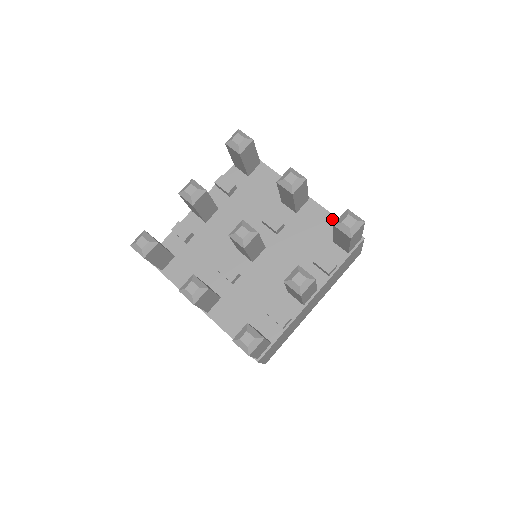
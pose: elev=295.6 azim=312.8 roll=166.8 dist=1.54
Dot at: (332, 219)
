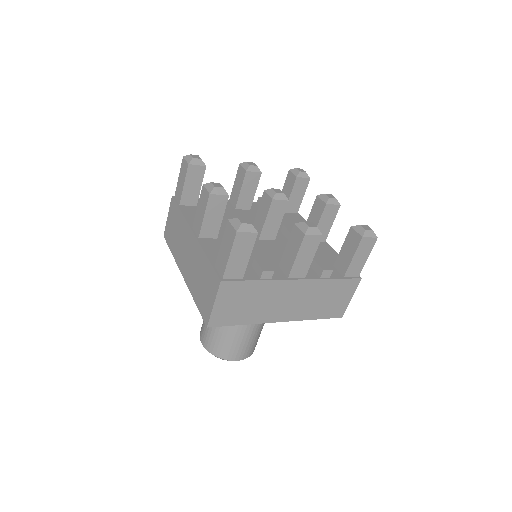
Dot at: occluded
